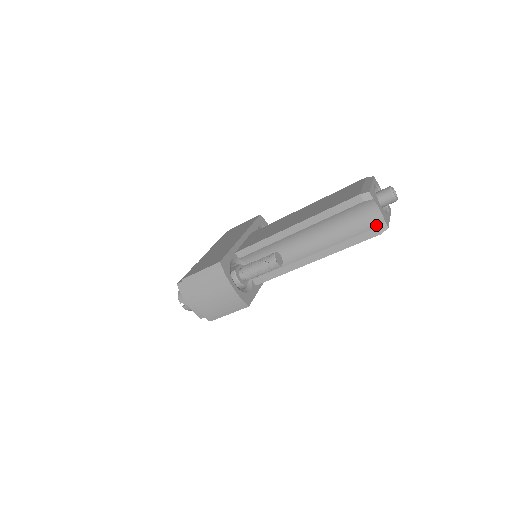
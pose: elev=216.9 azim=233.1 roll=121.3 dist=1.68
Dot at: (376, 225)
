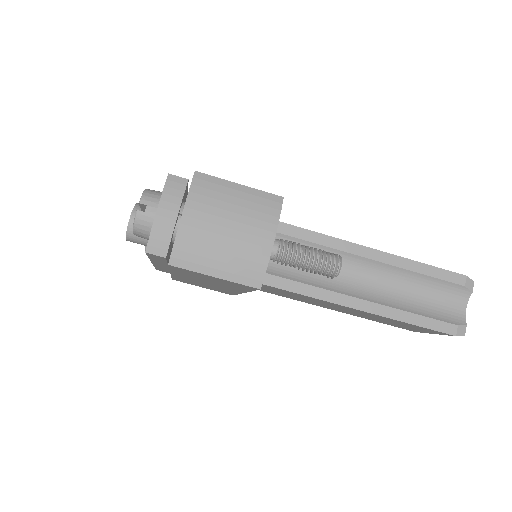
Dot at: (456, 322)
